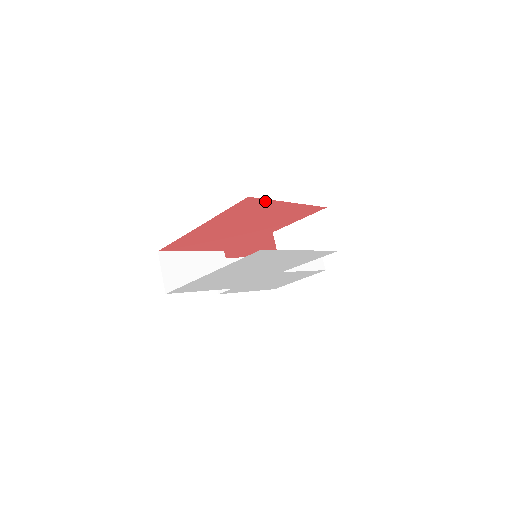
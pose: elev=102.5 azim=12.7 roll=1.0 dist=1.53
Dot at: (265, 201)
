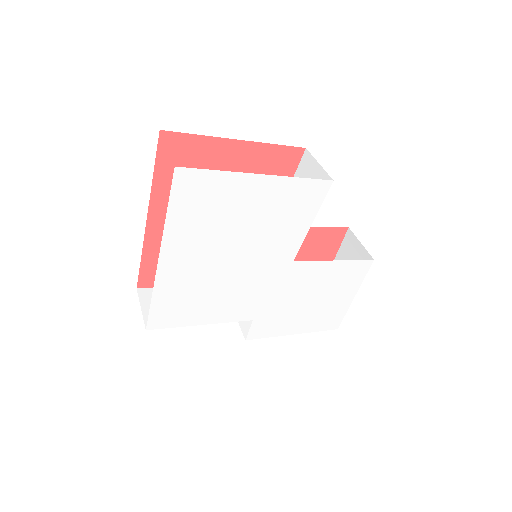
Dot at: (195, 140)
